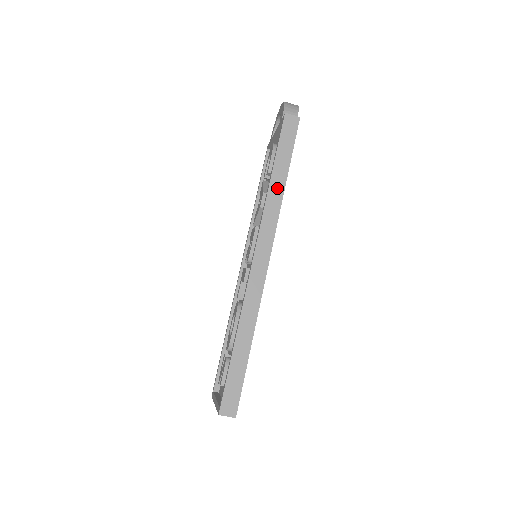
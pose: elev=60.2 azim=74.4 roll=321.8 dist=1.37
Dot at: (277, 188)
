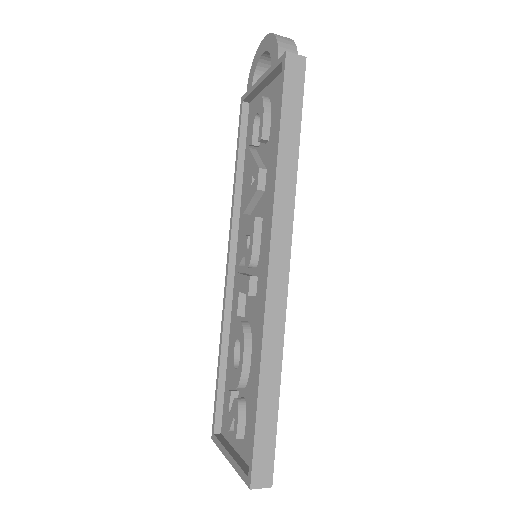
Dot at: (288, 164)
